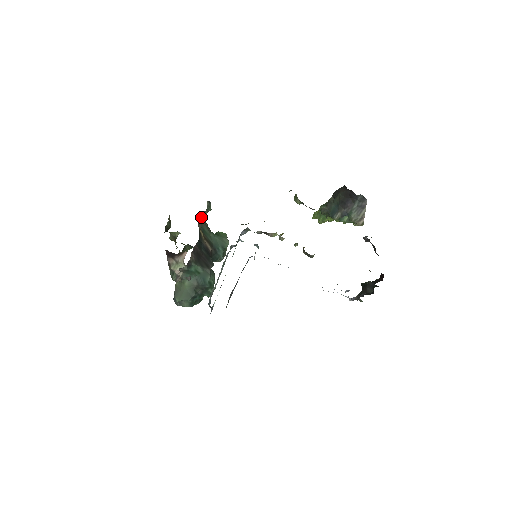
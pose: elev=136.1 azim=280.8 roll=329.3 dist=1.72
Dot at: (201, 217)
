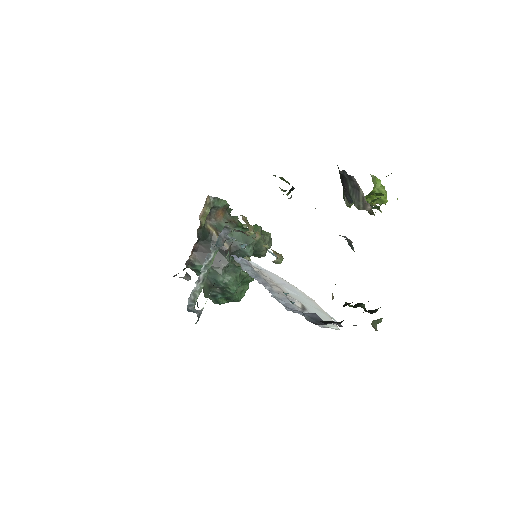
Dot at: (213, 213)
